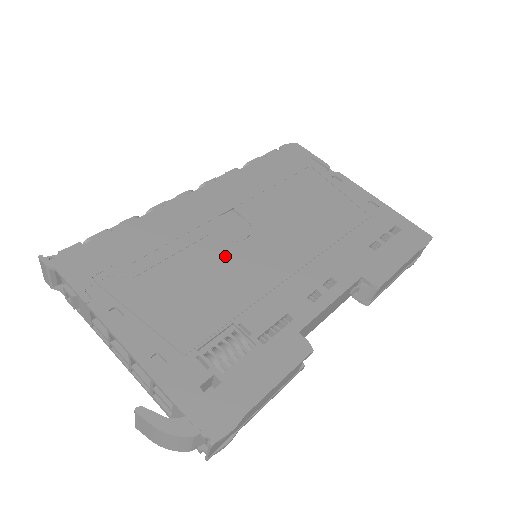
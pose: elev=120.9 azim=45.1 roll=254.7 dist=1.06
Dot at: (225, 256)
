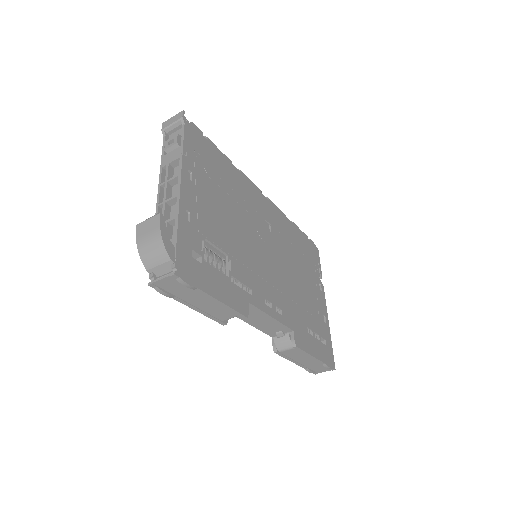
Dot at: (250, 232)
